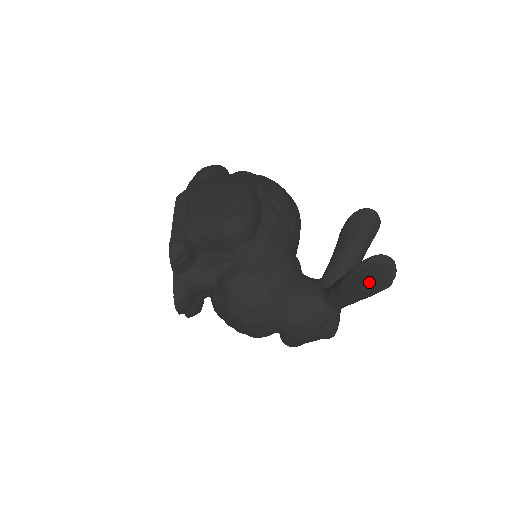
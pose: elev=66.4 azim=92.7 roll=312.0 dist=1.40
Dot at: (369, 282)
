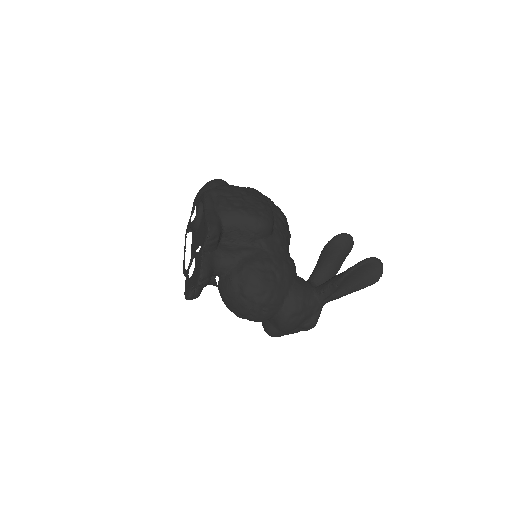
Dot at: (362, 278)
